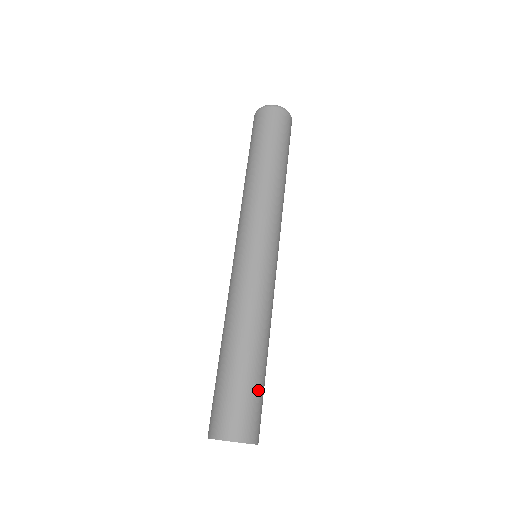
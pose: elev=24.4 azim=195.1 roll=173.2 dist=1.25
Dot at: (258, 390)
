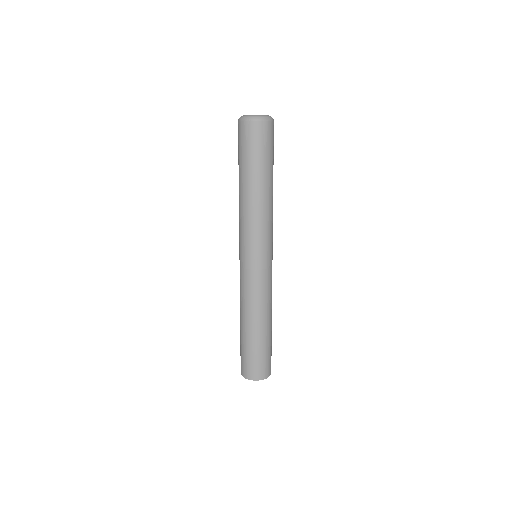
Dot at: (267, 350)
